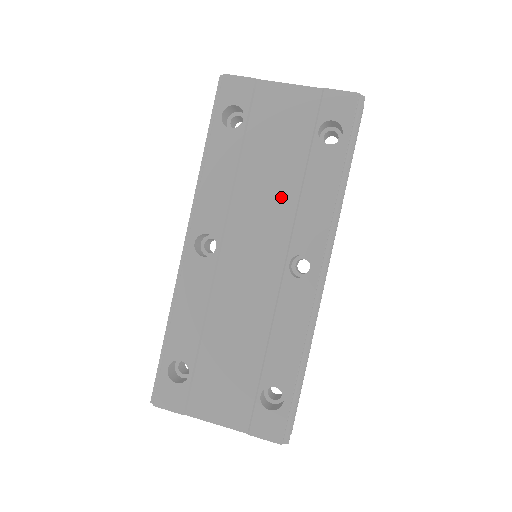
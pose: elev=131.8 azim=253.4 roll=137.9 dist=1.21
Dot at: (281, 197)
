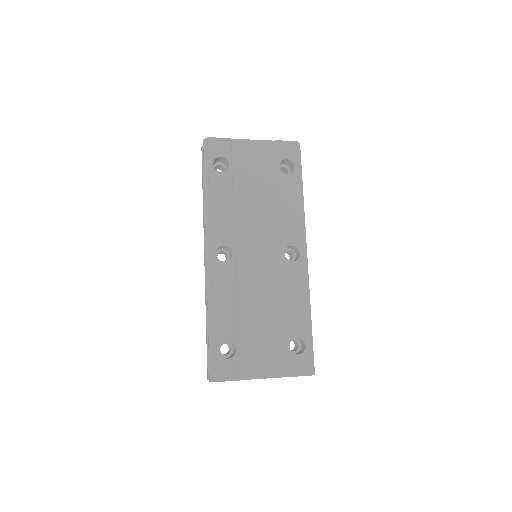
Dot at: (267, 212)
